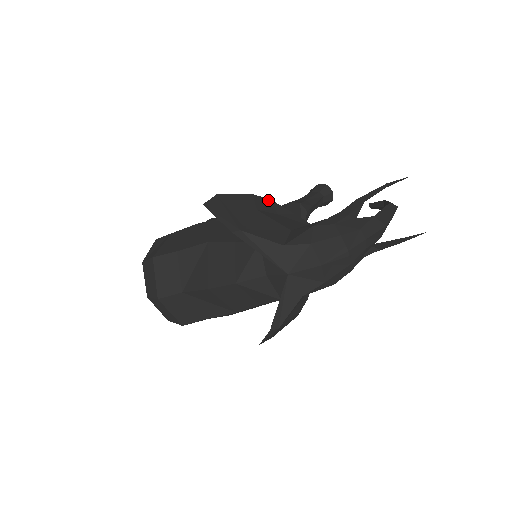
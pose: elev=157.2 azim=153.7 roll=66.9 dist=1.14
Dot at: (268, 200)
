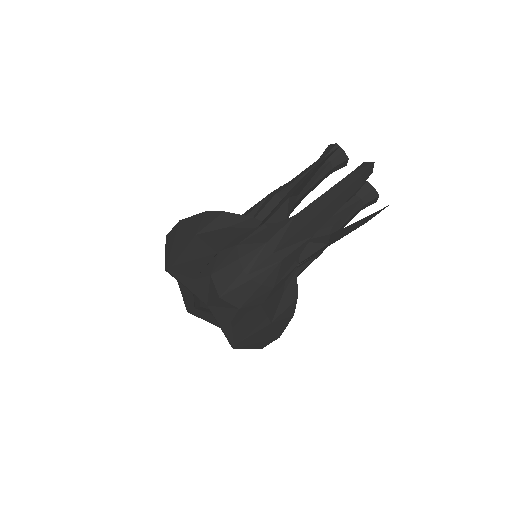
Dot at: (219, 213)
